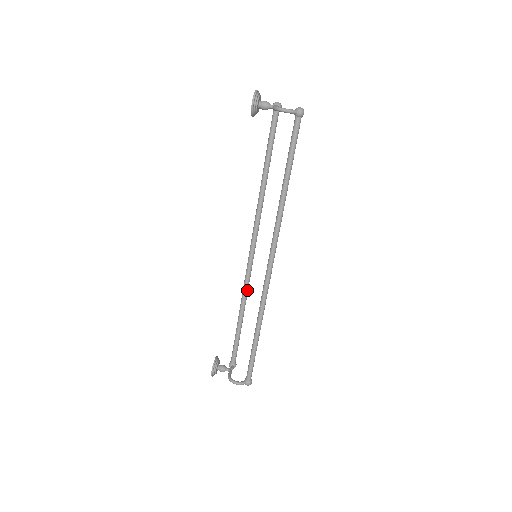
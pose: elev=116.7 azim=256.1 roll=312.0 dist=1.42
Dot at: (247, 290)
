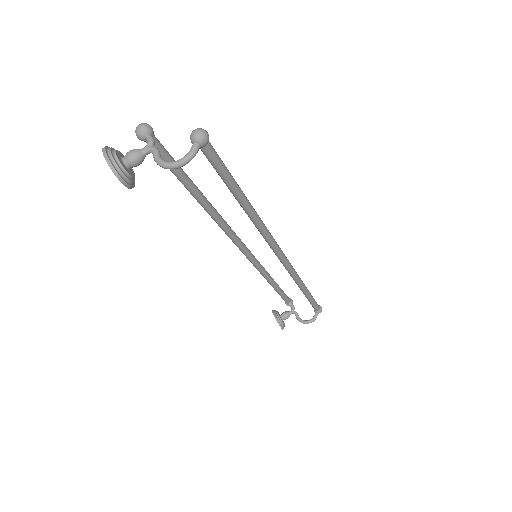
Dot at: (263, 269)
